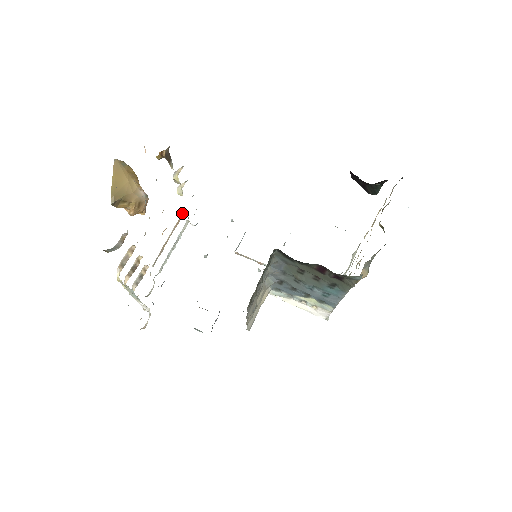
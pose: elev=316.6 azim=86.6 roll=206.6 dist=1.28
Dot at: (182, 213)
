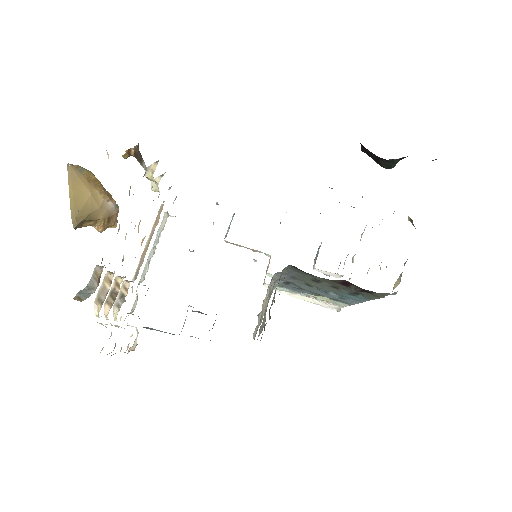
Dot at: (159, 209)
